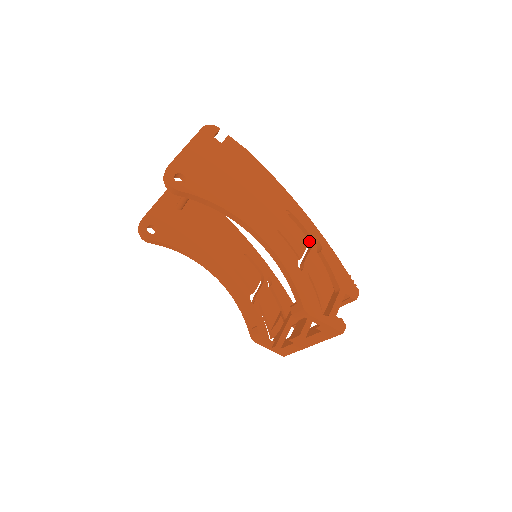
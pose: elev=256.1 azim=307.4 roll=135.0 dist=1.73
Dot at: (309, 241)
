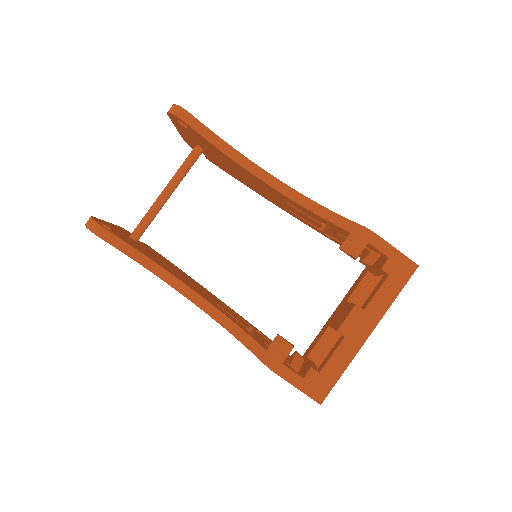
Dot at: occluded
